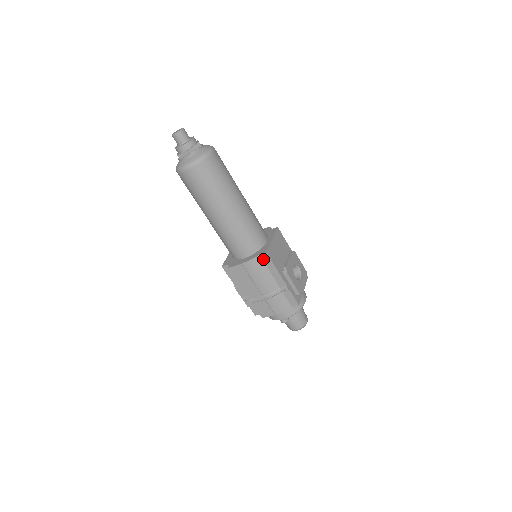
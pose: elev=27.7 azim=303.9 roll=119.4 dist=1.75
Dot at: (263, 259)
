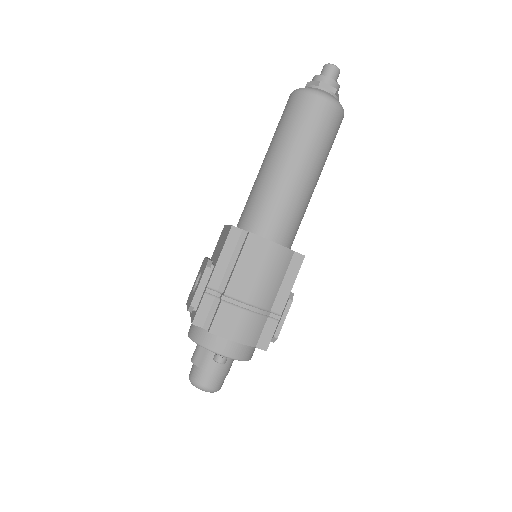
Dot at: (292, 260)
